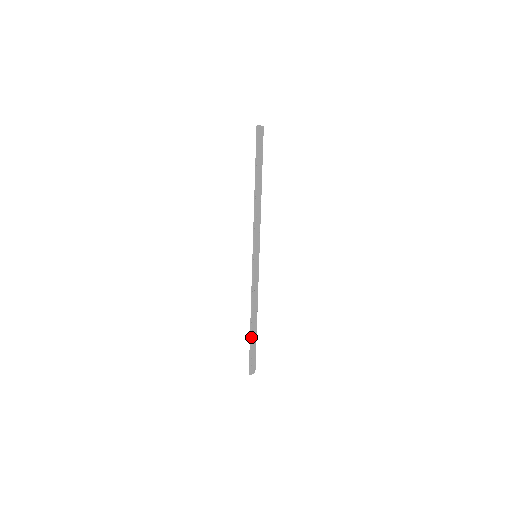
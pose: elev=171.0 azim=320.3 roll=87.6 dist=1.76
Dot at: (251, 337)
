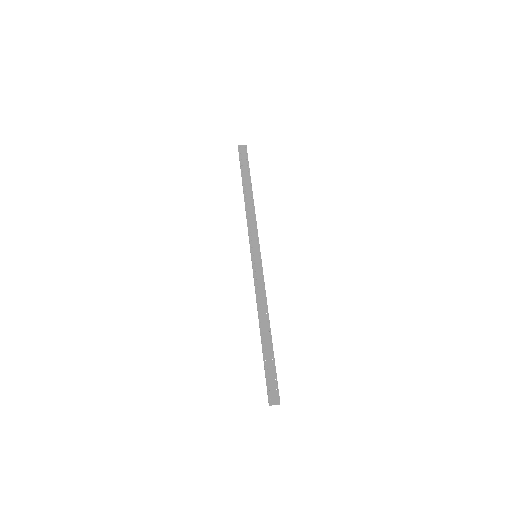
Dot at: (262, 350)
